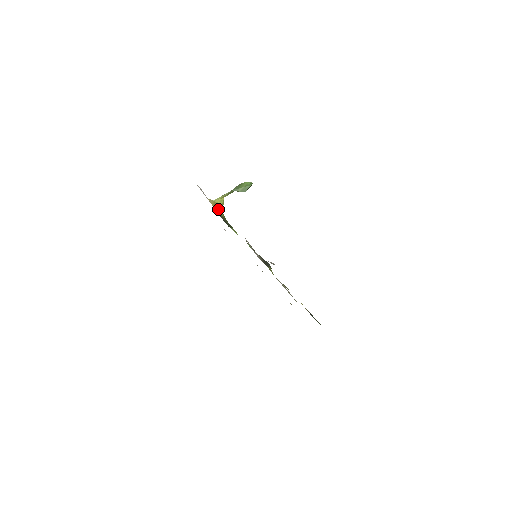
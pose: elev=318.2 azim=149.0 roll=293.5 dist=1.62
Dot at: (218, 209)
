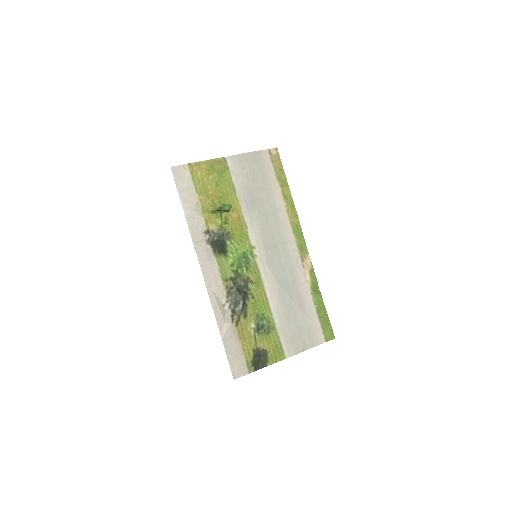
Dot at: (214, 221)
